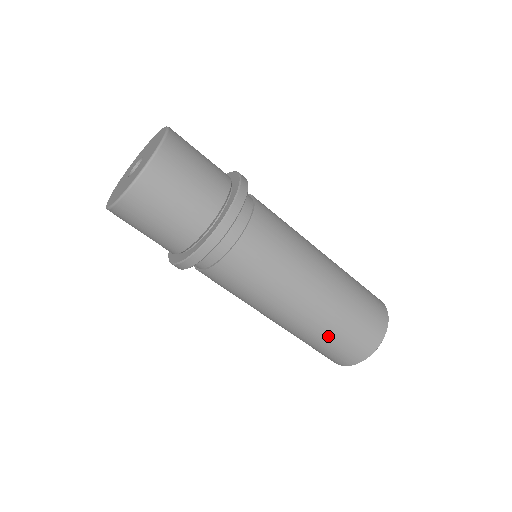
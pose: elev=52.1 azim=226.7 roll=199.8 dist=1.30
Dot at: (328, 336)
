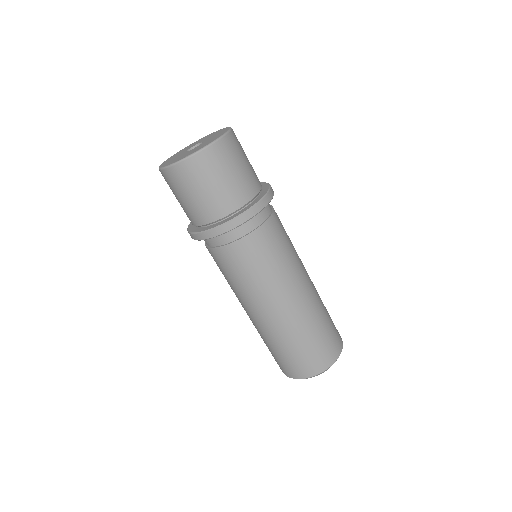
Dot at: (298, 340)
